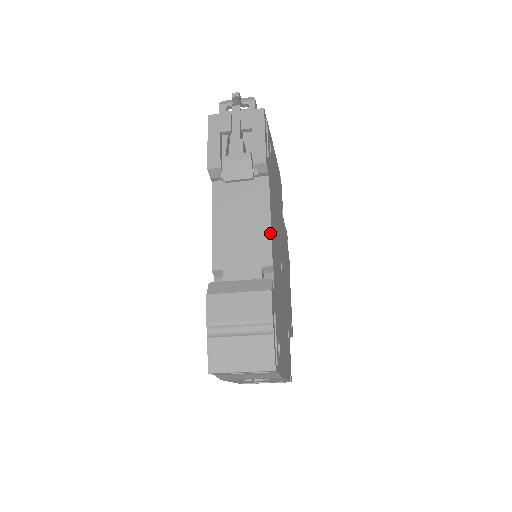
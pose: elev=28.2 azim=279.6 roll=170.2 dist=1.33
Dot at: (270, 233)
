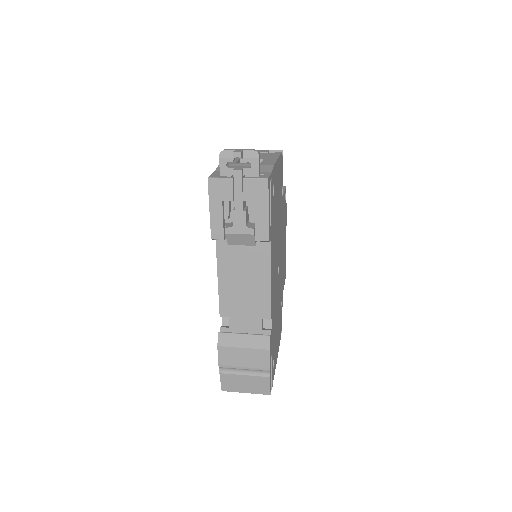
Dot at: (270, 293)
